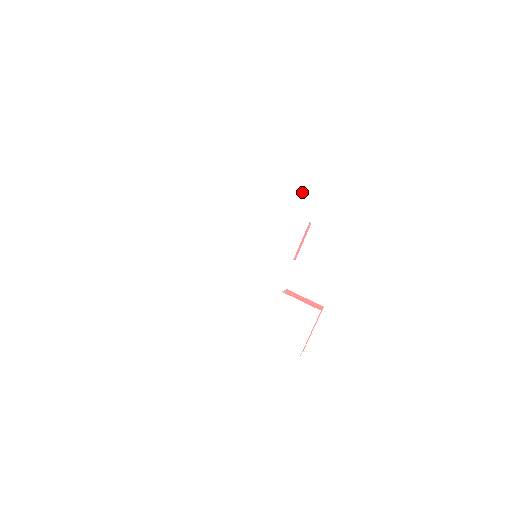
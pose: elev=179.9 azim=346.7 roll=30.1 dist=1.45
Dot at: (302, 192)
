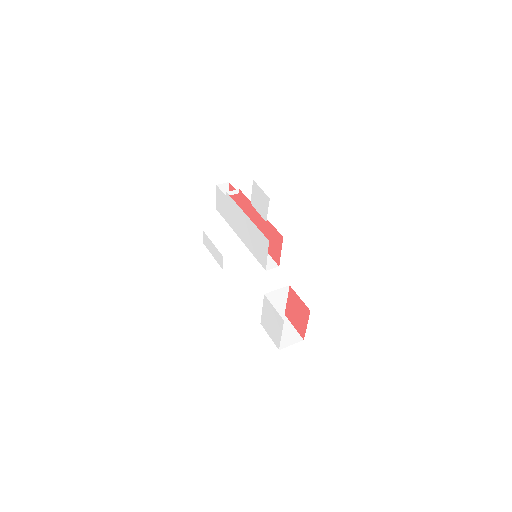
Dot at: (262, 211)
